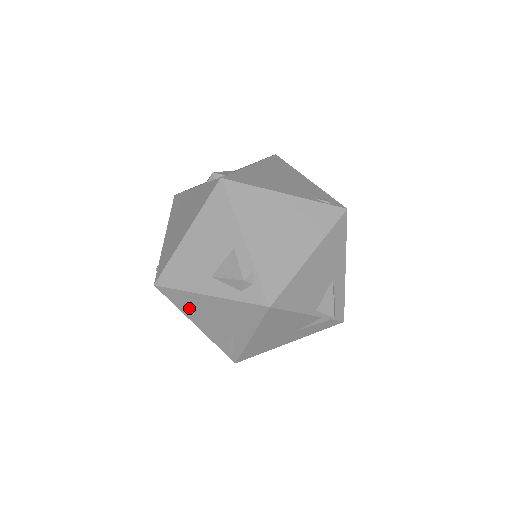
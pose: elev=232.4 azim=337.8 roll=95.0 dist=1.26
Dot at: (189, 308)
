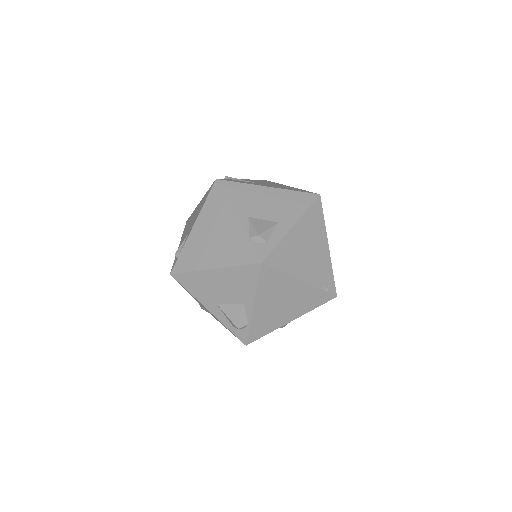
Dot at: (189, 293)
